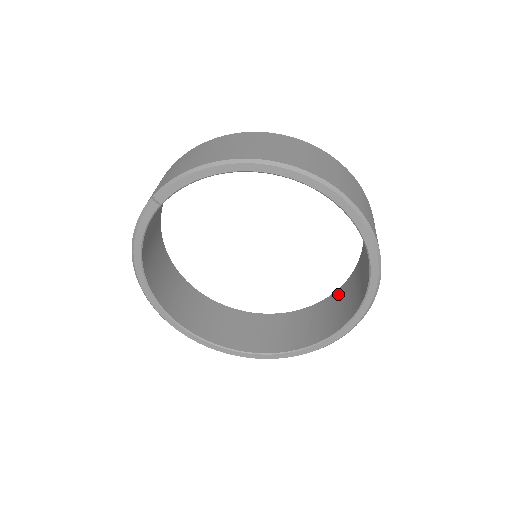
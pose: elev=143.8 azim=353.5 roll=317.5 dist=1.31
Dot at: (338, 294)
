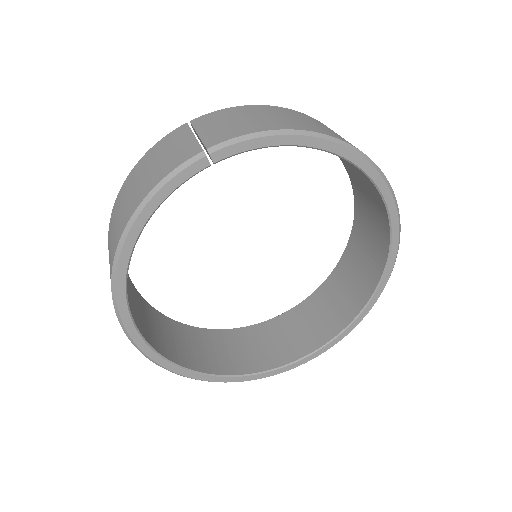
Dot at: (298, 311)
